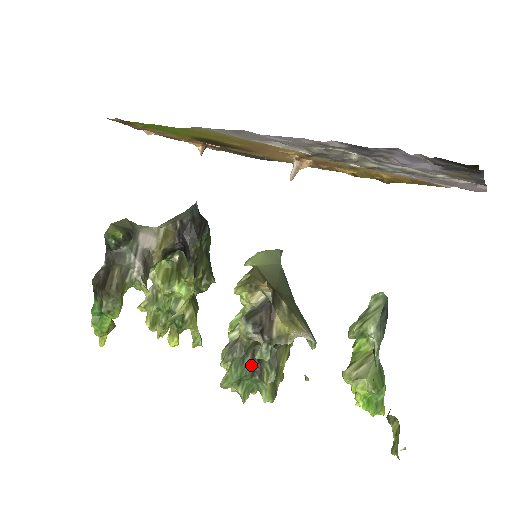
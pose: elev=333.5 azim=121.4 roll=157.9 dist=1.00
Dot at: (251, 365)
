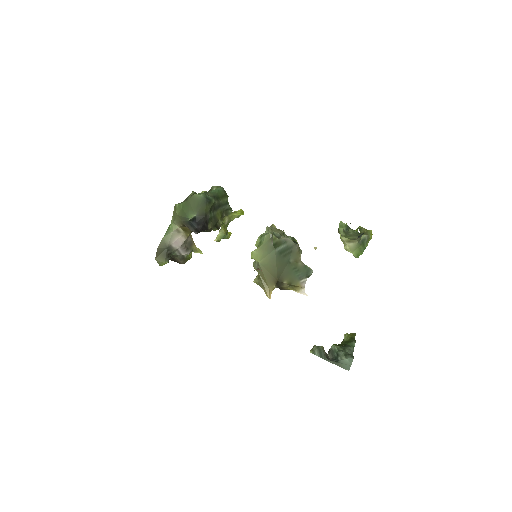
Dot at: occluded
